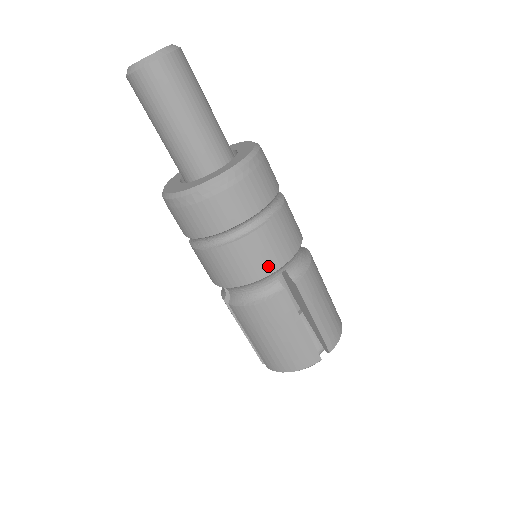
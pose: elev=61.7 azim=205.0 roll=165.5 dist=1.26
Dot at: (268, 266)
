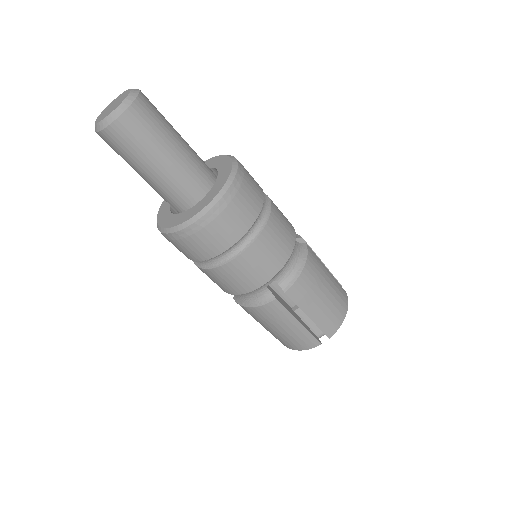
Dot at: (254, 283)
